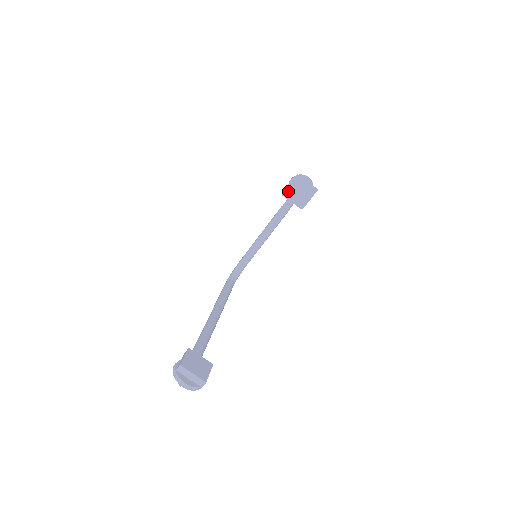
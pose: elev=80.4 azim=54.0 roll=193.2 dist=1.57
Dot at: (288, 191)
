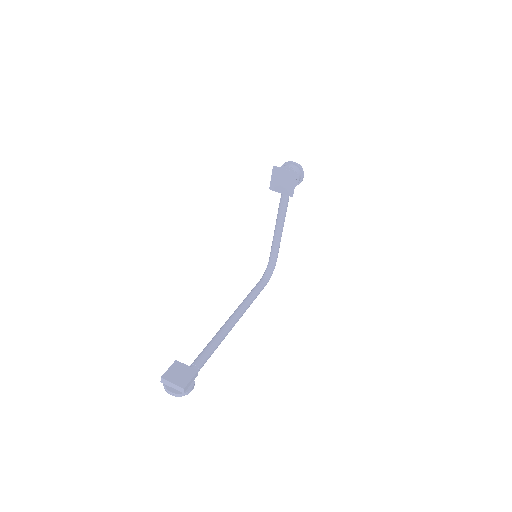
Dot at: (273, 184)
